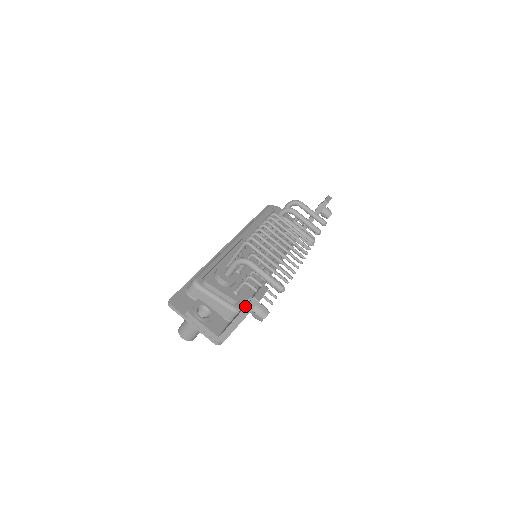
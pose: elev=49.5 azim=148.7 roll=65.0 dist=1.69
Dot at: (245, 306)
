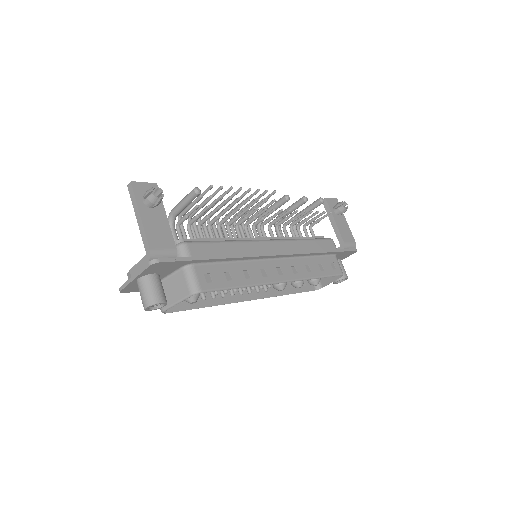
Dot at: (131, 200)
